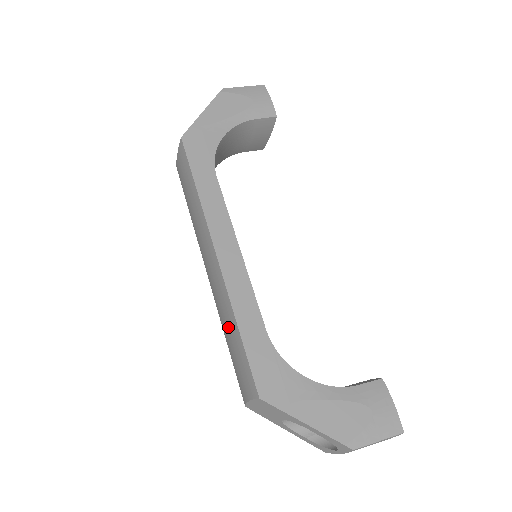
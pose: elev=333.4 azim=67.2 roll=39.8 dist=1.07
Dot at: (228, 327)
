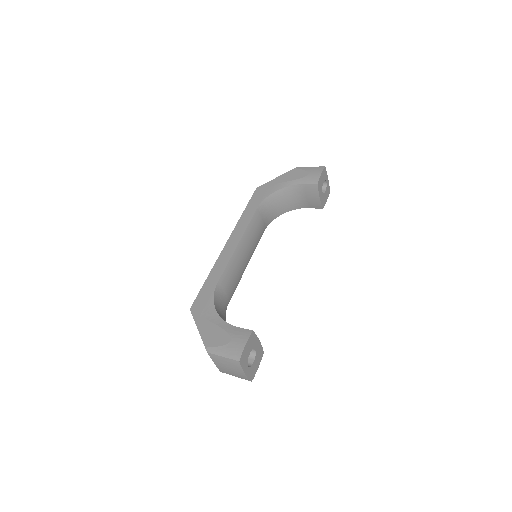
Dot at: occluded
